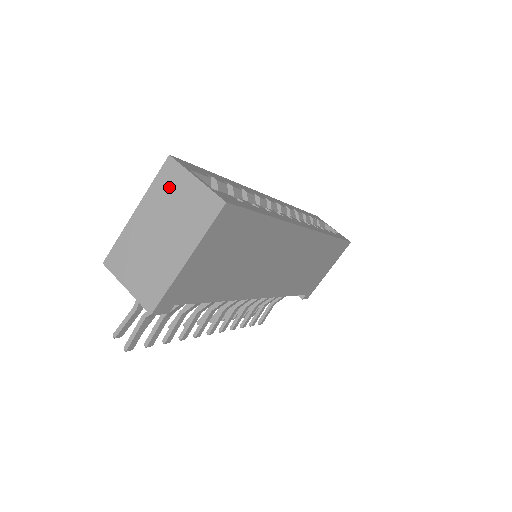
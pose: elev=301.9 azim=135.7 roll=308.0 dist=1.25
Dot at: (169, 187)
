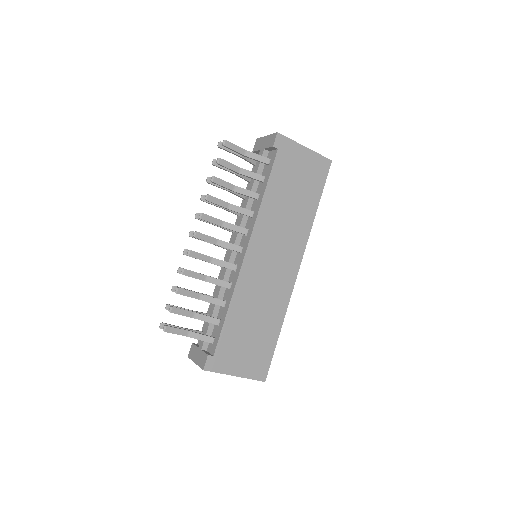
Dot at: occluded
